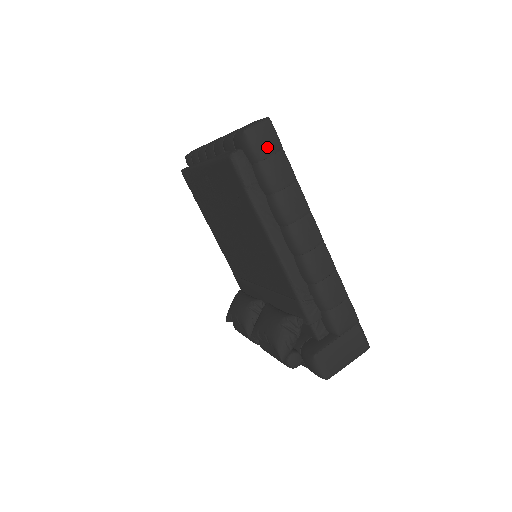
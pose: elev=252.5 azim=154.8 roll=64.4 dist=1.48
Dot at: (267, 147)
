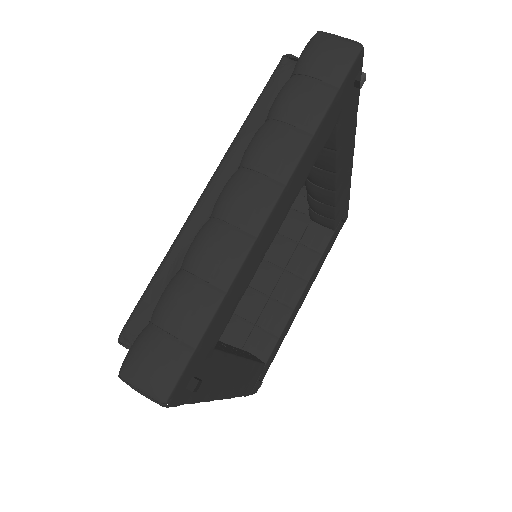
Dot at: occluded
